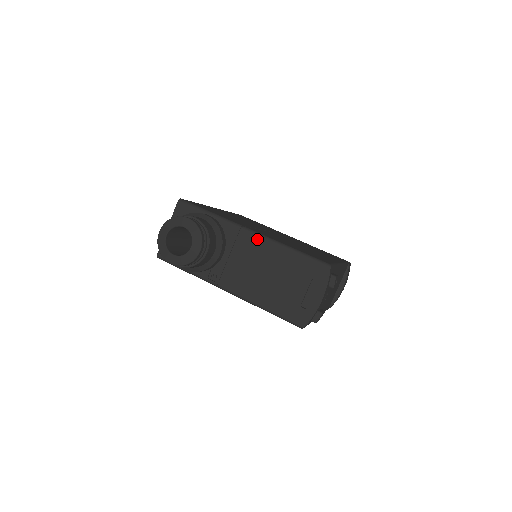
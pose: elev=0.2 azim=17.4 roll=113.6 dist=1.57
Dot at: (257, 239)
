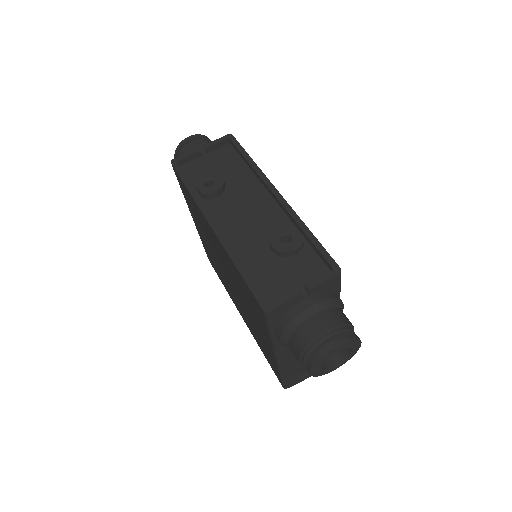
Dot at: occluded
